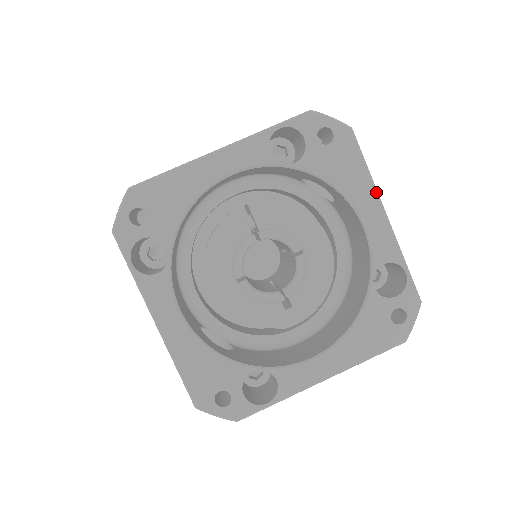
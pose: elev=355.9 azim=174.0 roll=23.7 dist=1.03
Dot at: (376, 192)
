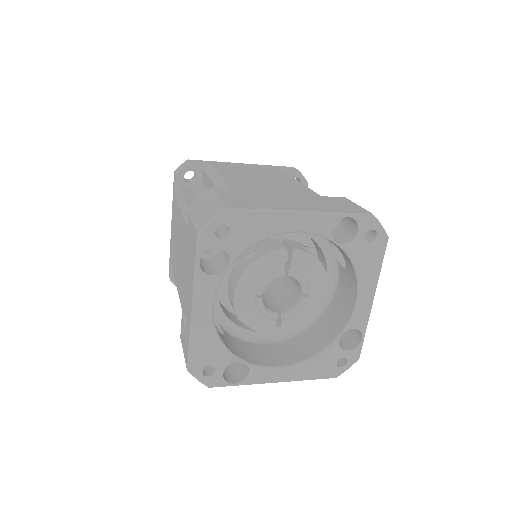
Dot at: occluded
